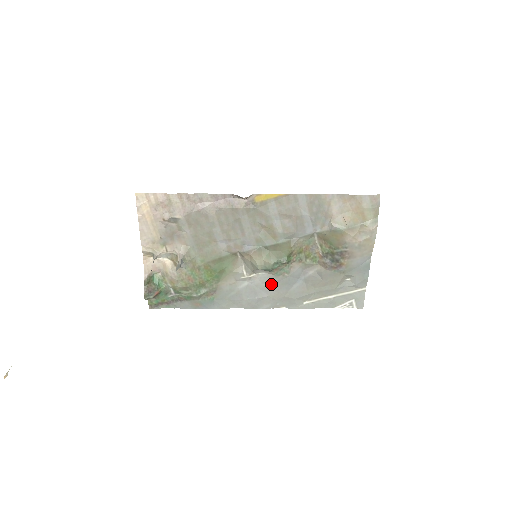
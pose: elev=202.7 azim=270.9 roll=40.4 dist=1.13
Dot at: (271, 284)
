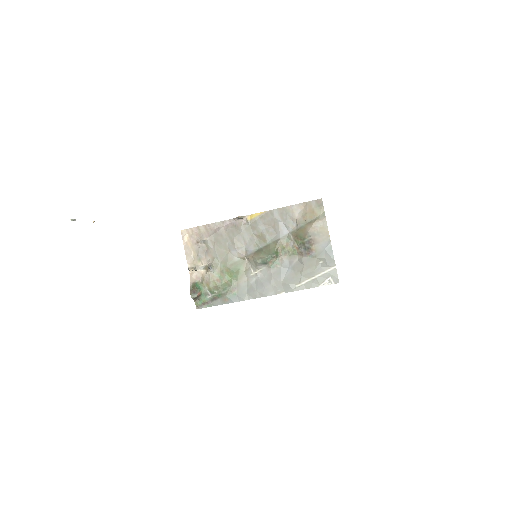
Dot at: (271, 275)
